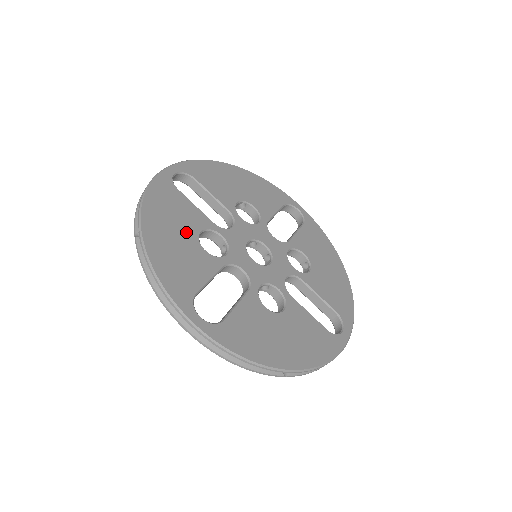
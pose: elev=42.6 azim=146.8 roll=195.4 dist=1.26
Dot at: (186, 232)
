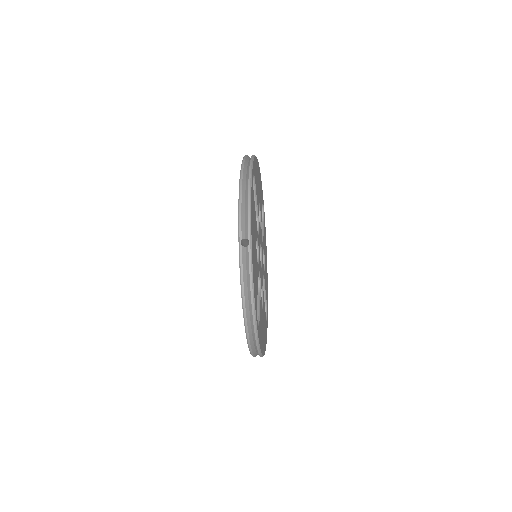
Dot at: (255, 242)
